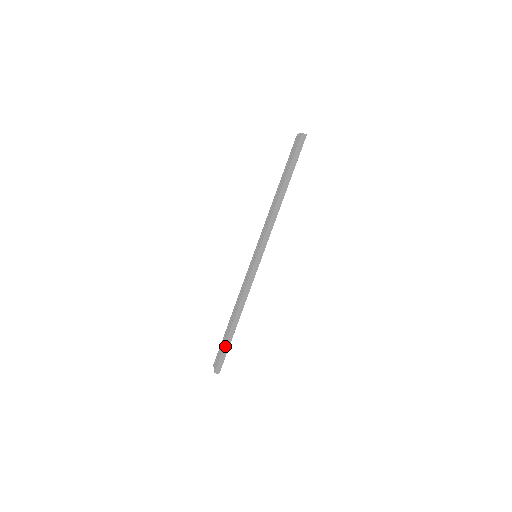
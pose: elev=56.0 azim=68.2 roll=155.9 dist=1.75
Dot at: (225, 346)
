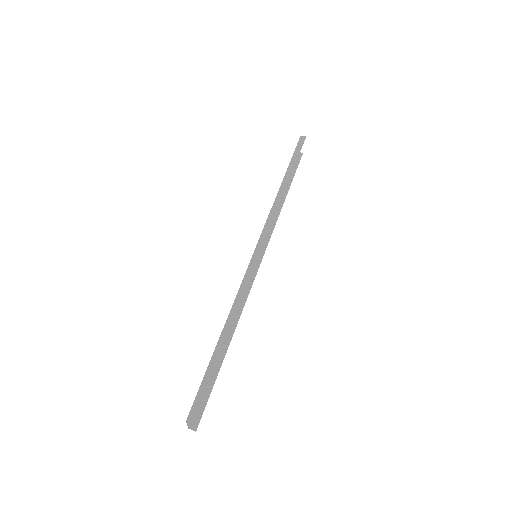
Dot at: (207, 372)
